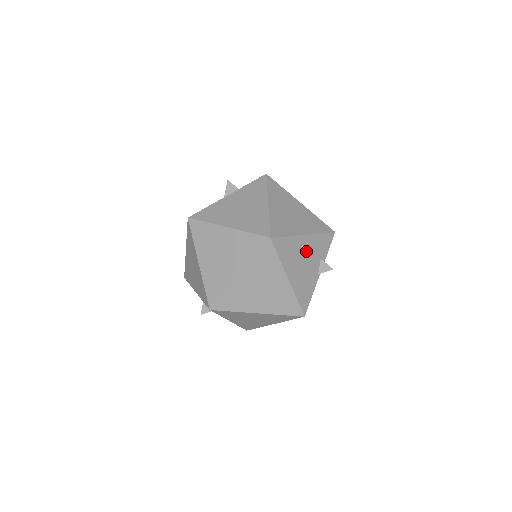
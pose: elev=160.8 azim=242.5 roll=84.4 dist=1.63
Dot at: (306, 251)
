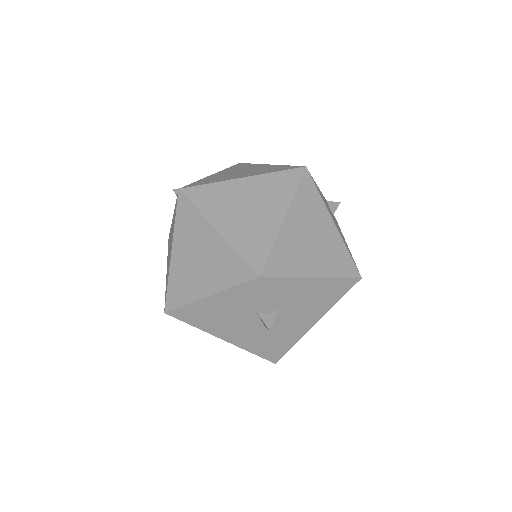
Dot at: (224, 310)
